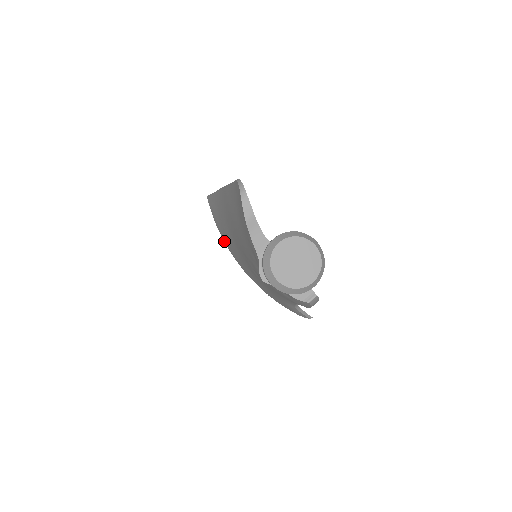
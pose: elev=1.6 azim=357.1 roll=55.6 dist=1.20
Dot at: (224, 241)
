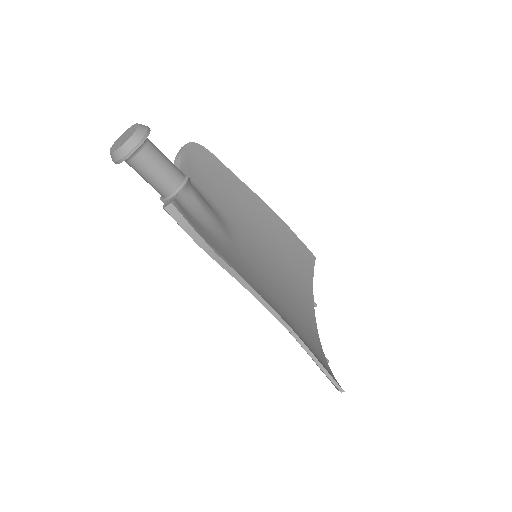
Dot at: occluded
